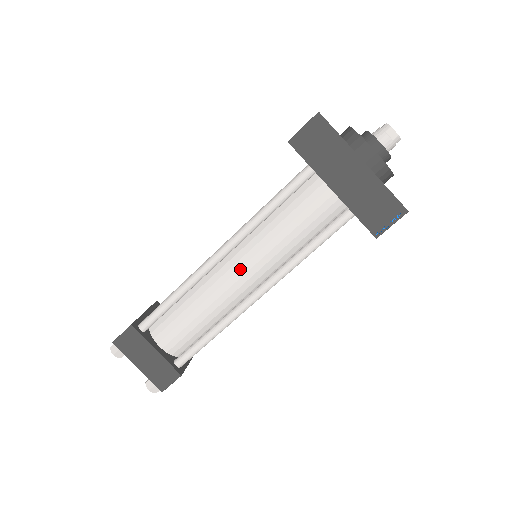
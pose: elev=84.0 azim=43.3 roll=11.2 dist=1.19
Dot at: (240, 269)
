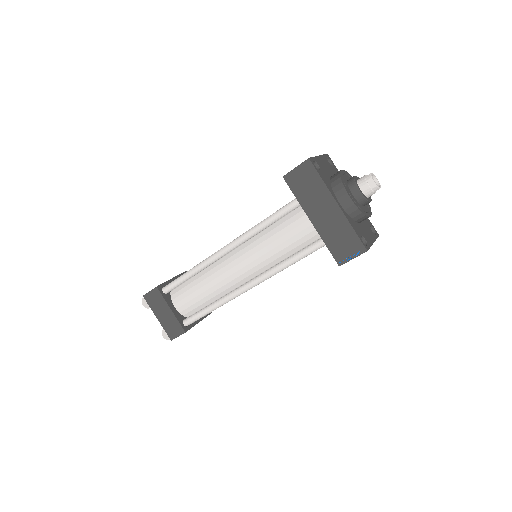
Dot at: (238, 265)
